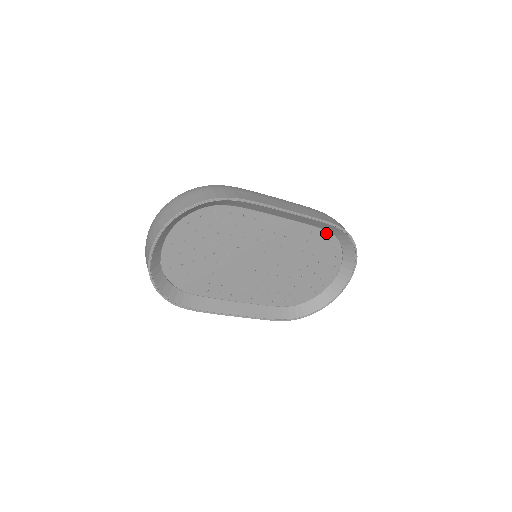
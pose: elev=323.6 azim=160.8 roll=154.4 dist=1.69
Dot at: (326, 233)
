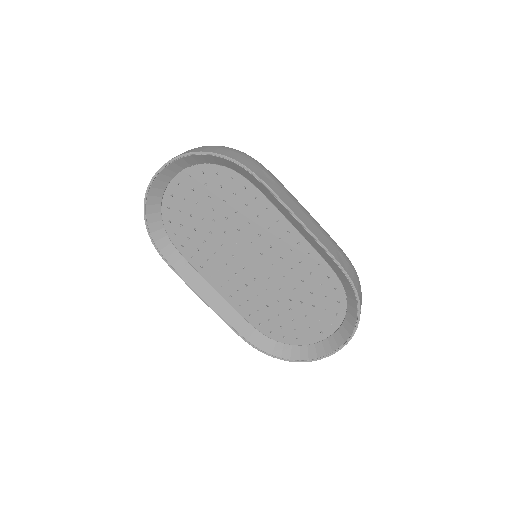
Dot at: (336, 278)
